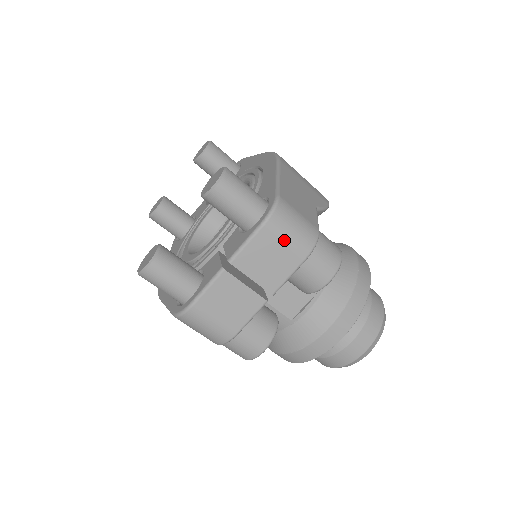
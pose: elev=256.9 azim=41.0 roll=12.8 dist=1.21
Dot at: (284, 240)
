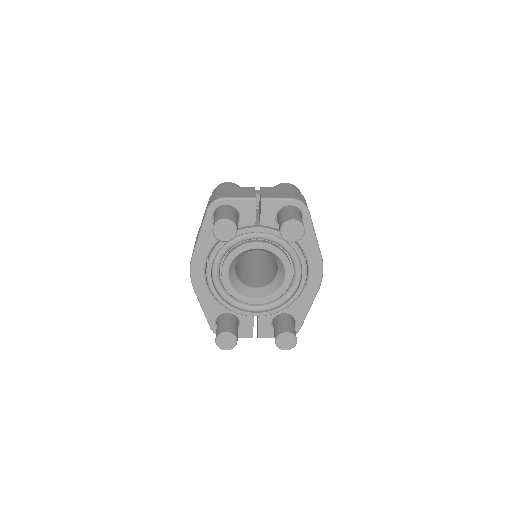
Dot at: occluded
